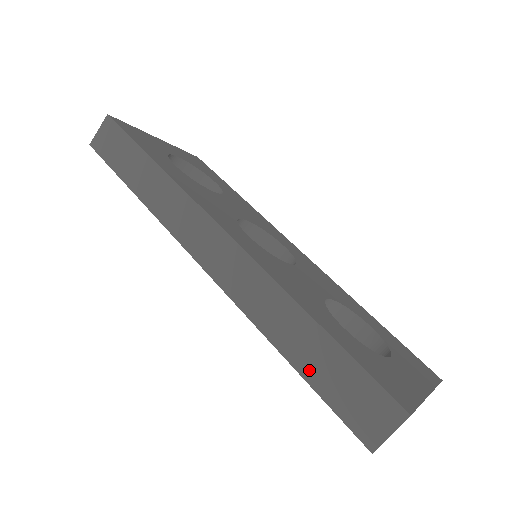
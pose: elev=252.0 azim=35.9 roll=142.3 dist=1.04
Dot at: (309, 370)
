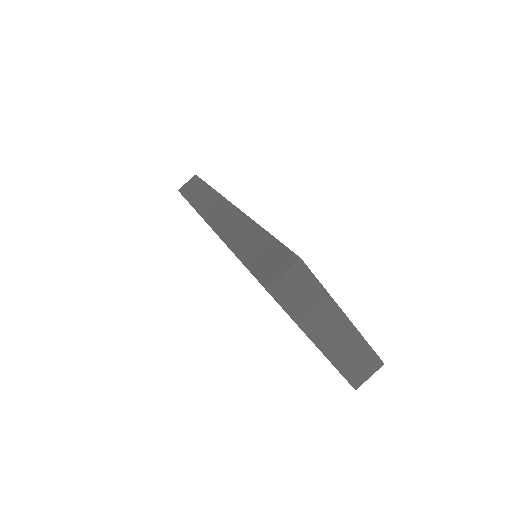
Dot at: (246, 255)
